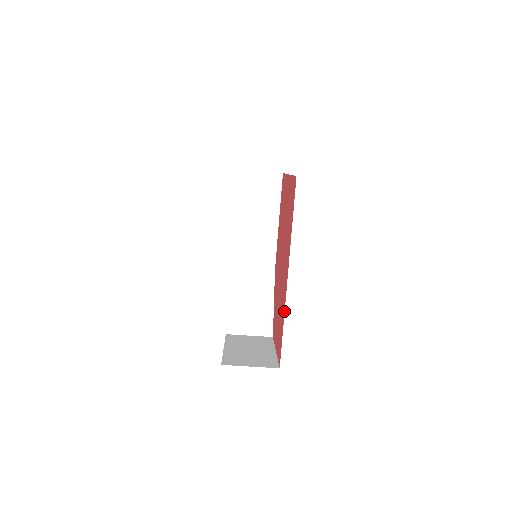
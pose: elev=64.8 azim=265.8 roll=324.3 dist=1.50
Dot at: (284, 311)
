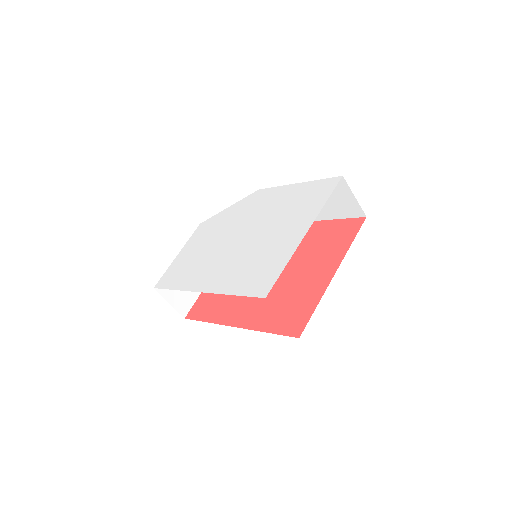
Dot at: (214, 322)
